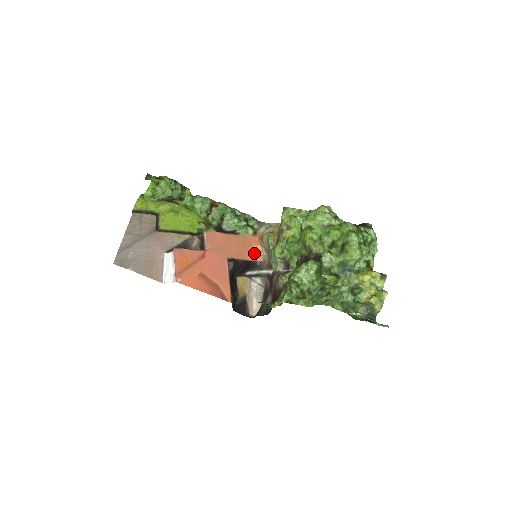
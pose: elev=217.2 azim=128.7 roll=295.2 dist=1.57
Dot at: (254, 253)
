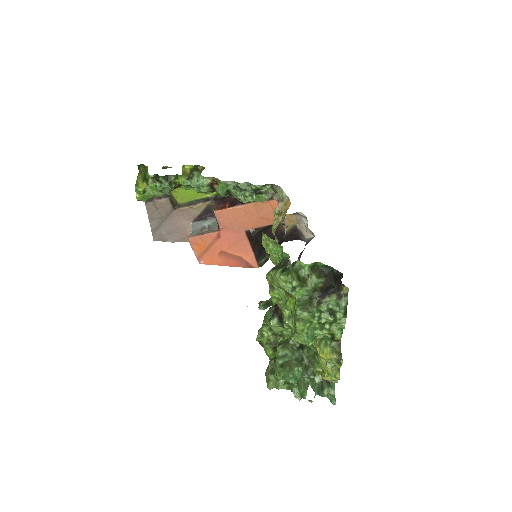
Dot at: occluded
